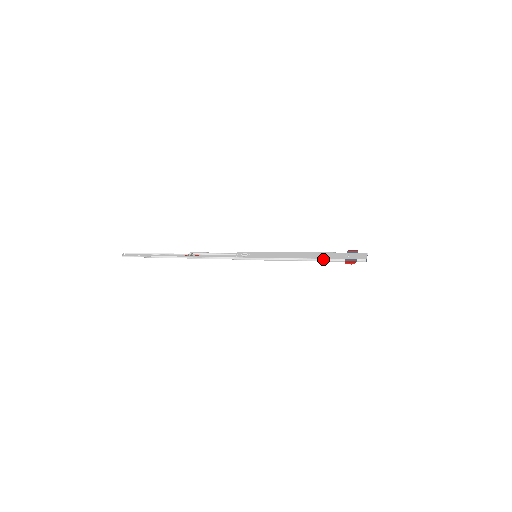
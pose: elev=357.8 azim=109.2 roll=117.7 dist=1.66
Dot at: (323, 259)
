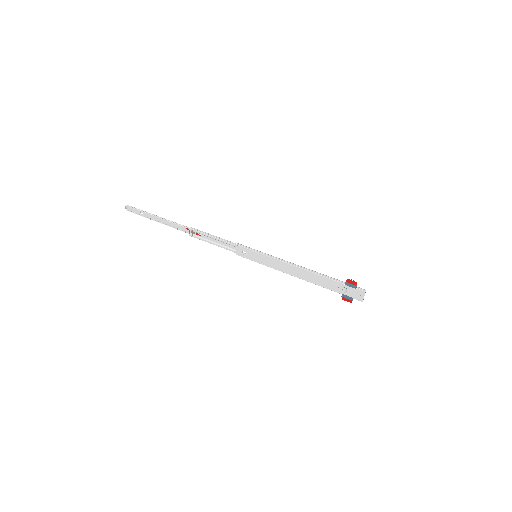
Dot at: occluded
